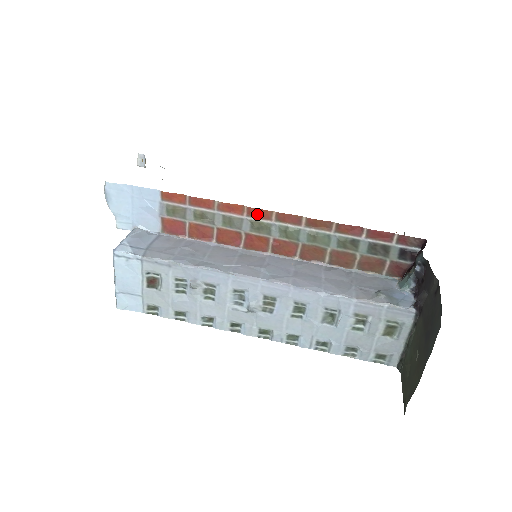
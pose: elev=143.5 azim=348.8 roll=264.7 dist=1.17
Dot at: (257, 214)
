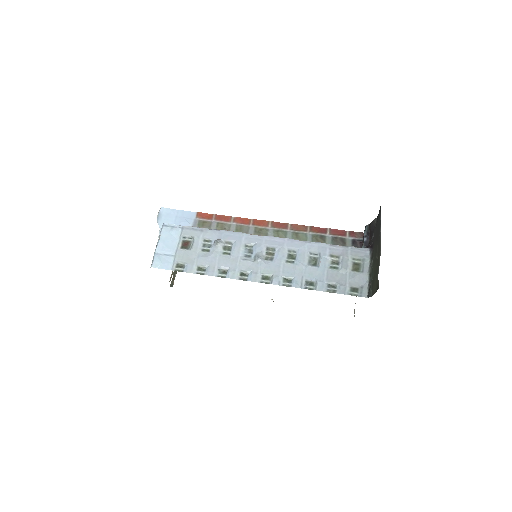
Dot at: (259, 223)
